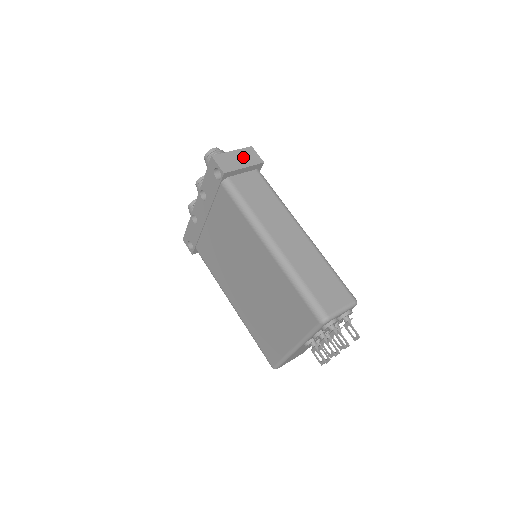
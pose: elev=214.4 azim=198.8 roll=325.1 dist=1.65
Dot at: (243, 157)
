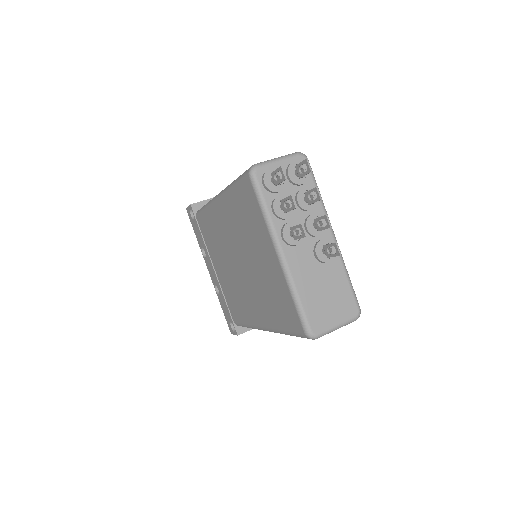
Dot at: occluded
